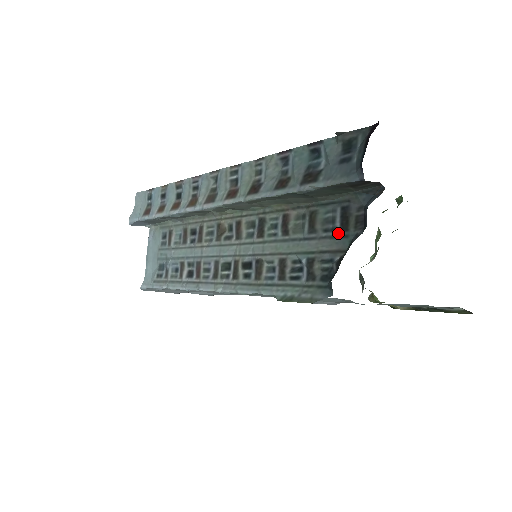
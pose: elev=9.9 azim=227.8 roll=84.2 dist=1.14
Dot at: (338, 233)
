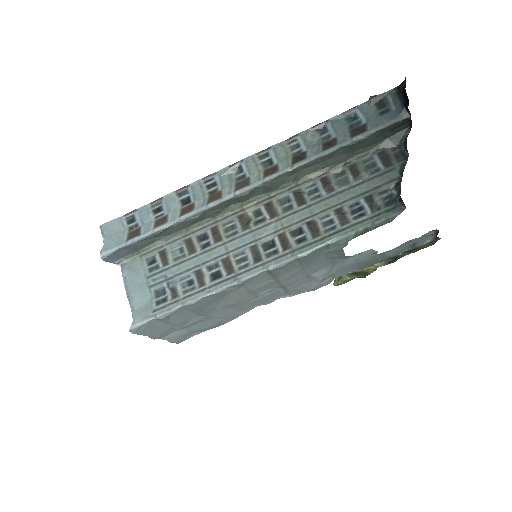
Dot at: (384, 170)
